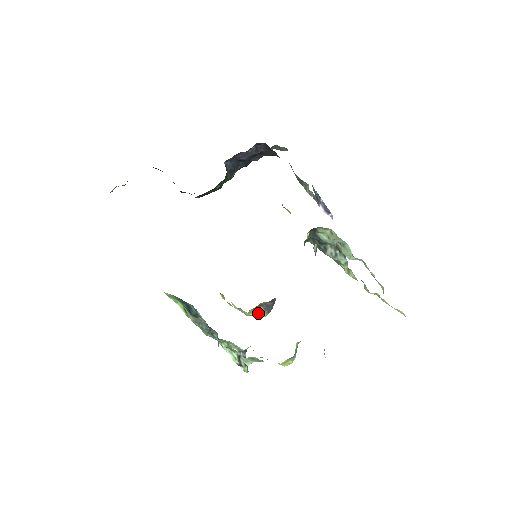
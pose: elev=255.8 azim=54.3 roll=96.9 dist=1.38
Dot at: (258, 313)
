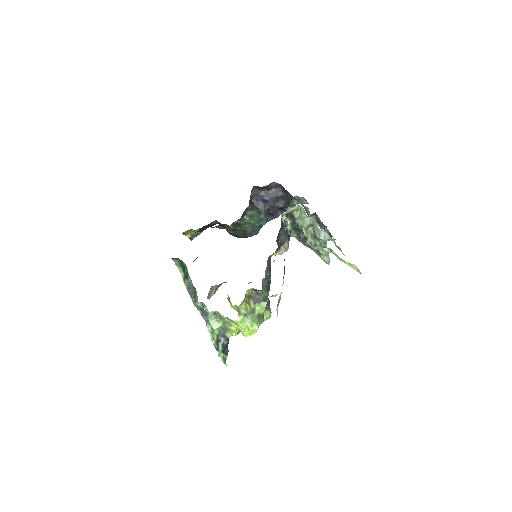
Dot at: (250, 310)
